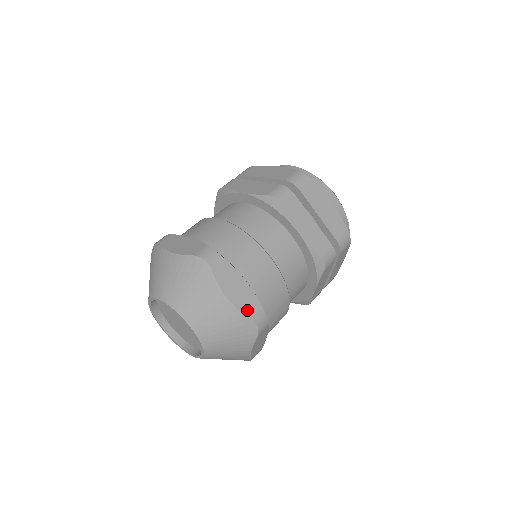
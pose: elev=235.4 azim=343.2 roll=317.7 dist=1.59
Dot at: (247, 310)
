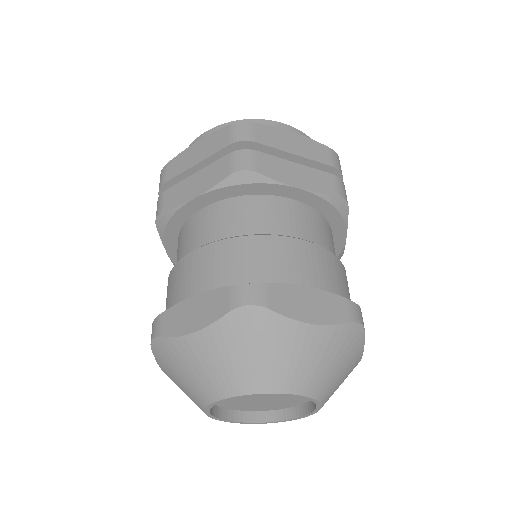
Dot at: (339, 317)
